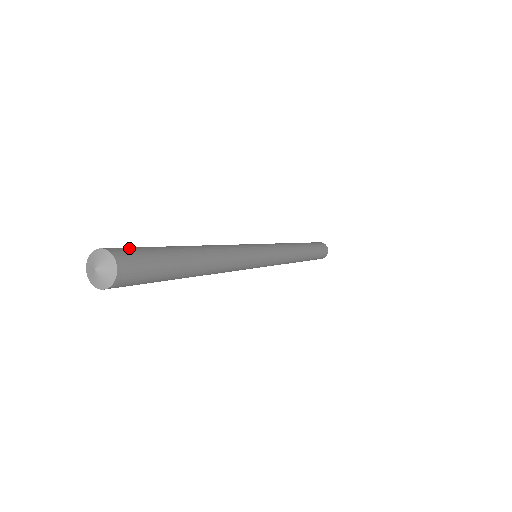
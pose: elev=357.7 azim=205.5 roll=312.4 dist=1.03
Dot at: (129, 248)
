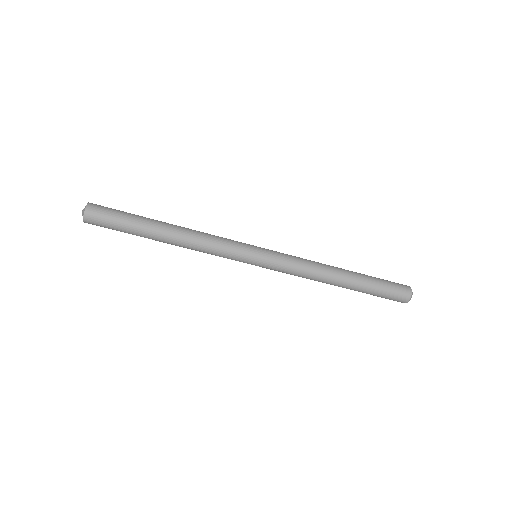
Dot at: occluded
